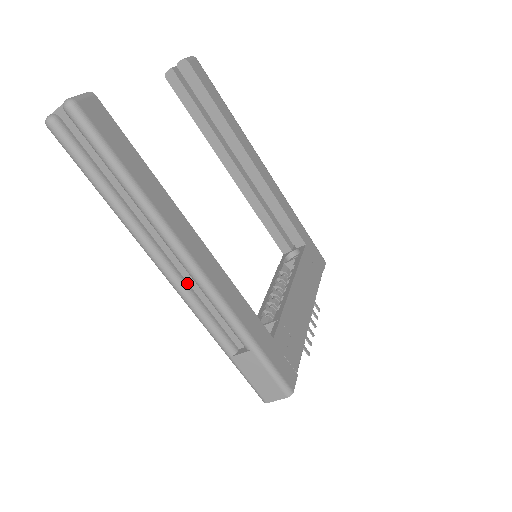
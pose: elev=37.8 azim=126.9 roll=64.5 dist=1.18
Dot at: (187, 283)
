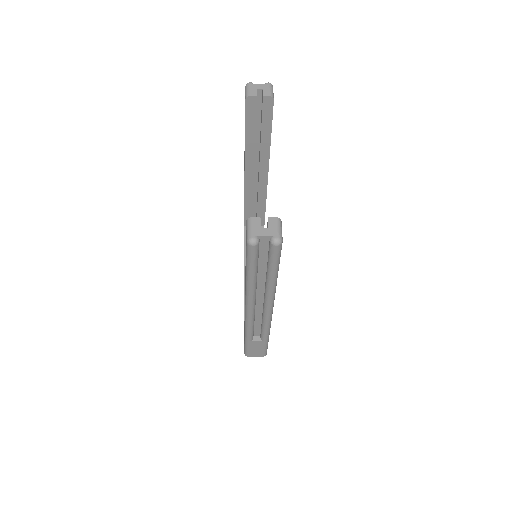
Dot at: (255, 312)
